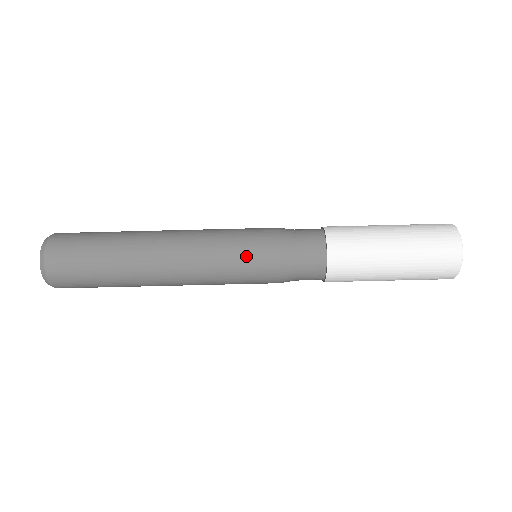
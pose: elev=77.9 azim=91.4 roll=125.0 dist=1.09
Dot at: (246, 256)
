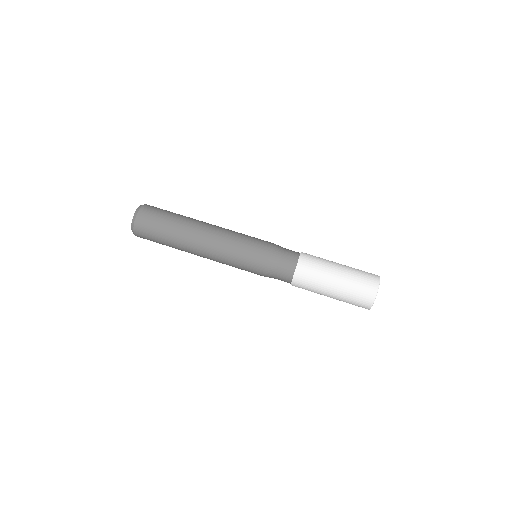
Dot at: (254, 239)
